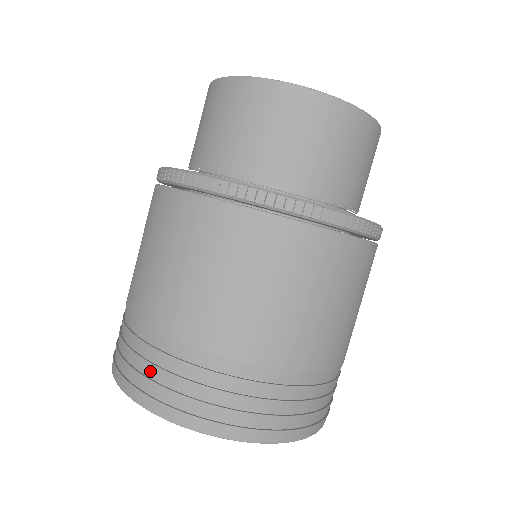
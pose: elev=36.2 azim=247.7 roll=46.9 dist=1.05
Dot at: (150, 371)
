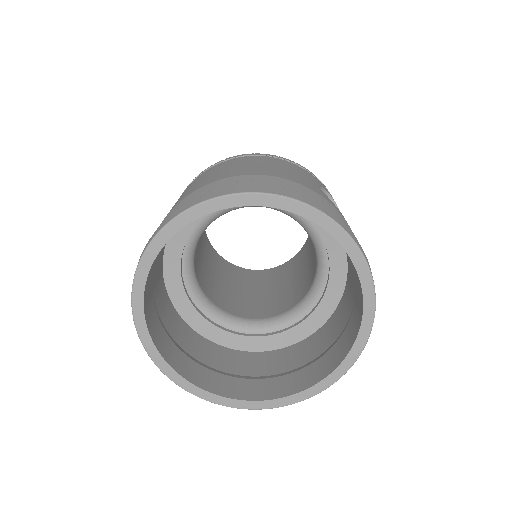
Dot at: occluded
